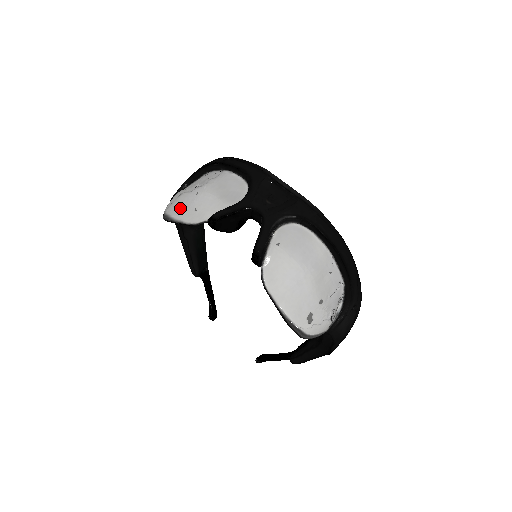
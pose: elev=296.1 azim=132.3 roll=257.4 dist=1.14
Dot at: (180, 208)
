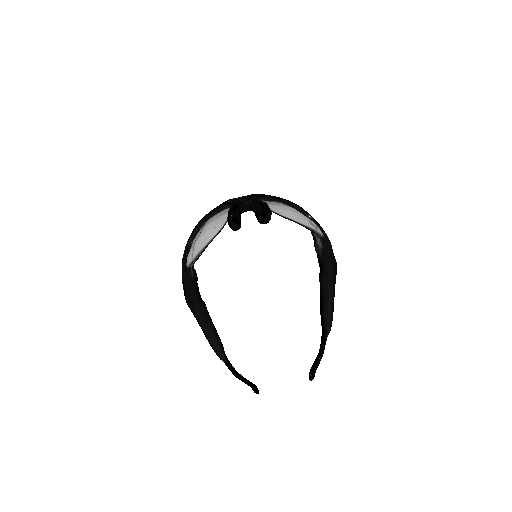
Dot at: (203, 240)
